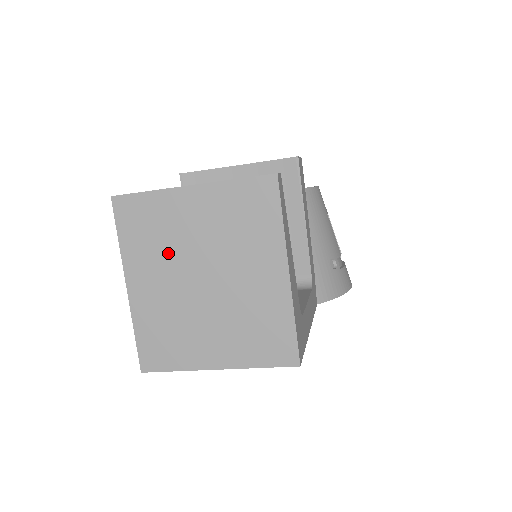
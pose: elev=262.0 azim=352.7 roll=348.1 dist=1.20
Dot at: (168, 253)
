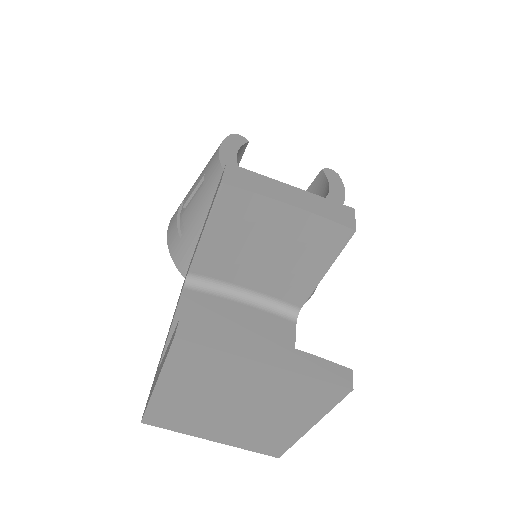
Dot at: (212, 386)
